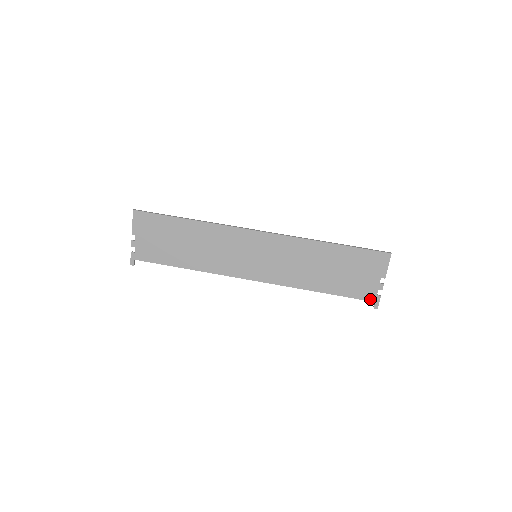
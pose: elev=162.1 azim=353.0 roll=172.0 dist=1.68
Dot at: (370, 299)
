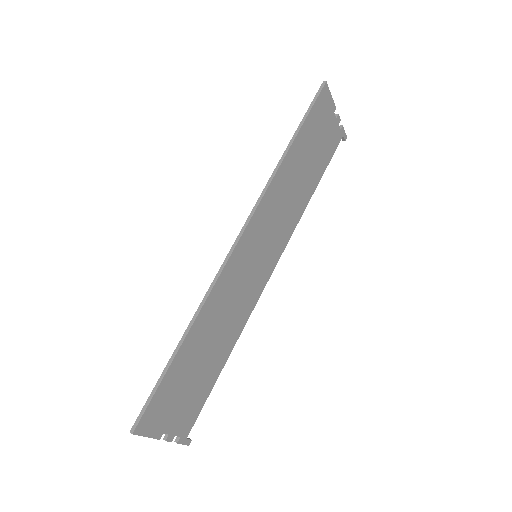
Dot at: (339, 140)
